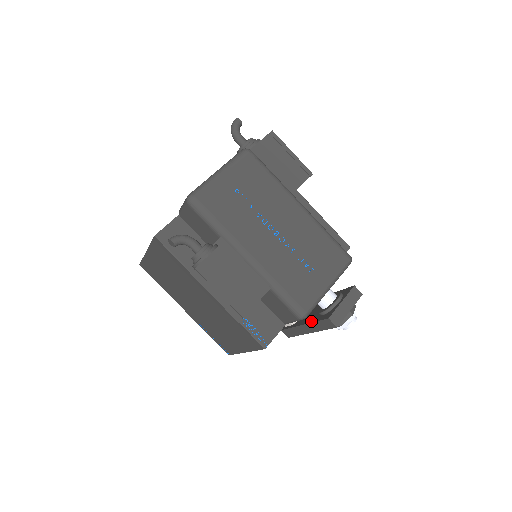
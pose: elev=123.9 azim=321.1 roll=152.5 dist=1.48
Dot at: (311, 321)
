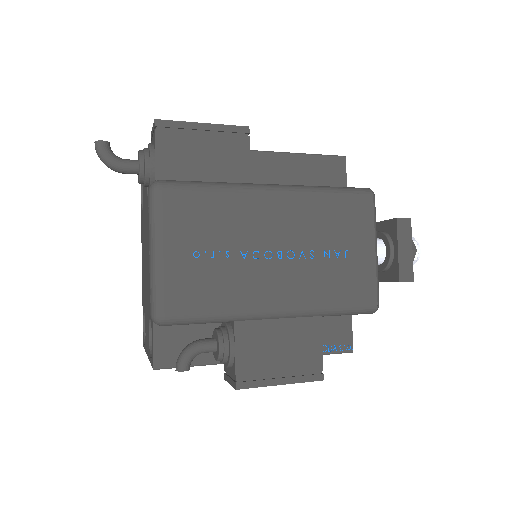
Dot at: occluded
